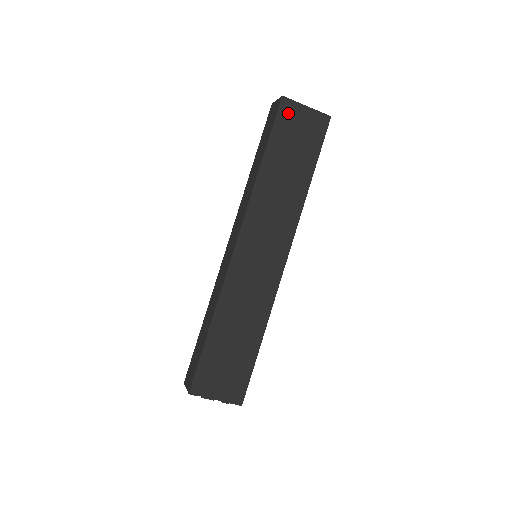
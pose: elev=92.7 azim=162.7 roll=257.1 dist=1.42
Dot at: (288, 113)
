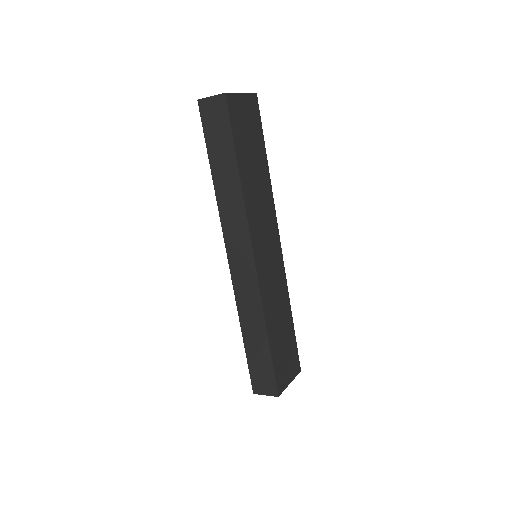
Dot at: (235, 109)
